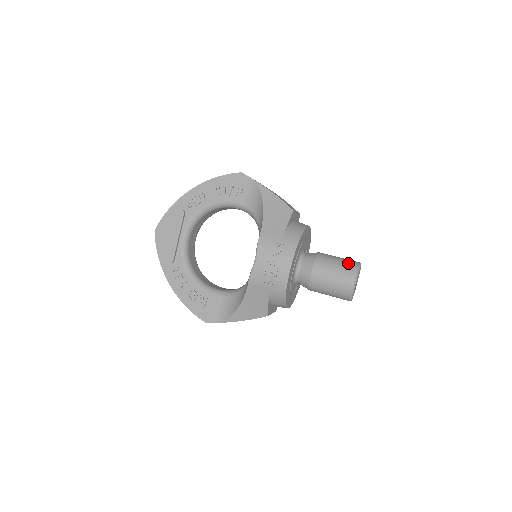
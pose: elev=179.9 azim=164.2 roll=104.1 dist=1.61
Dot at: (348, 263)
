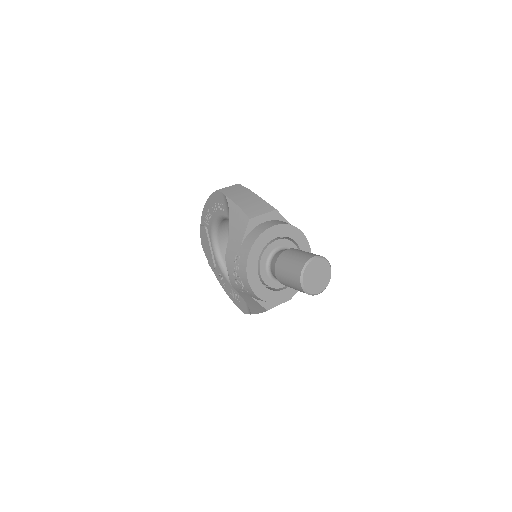
Dot at: (298, 261)
